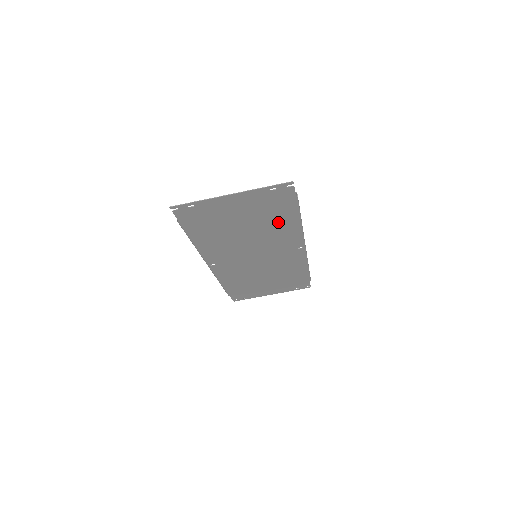
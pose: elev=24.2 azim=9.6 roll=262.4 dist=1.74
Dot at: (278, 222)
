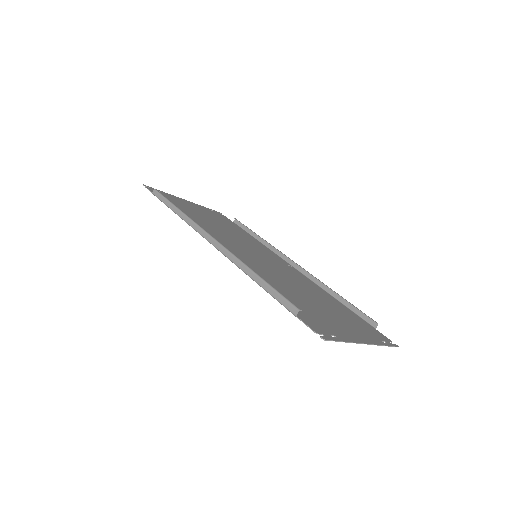
Dot at: (328, 300)
